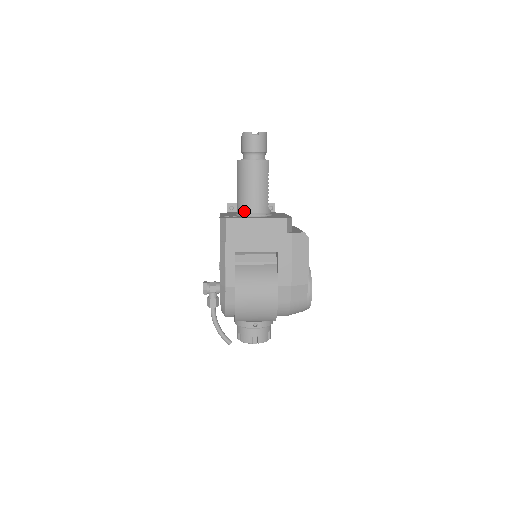
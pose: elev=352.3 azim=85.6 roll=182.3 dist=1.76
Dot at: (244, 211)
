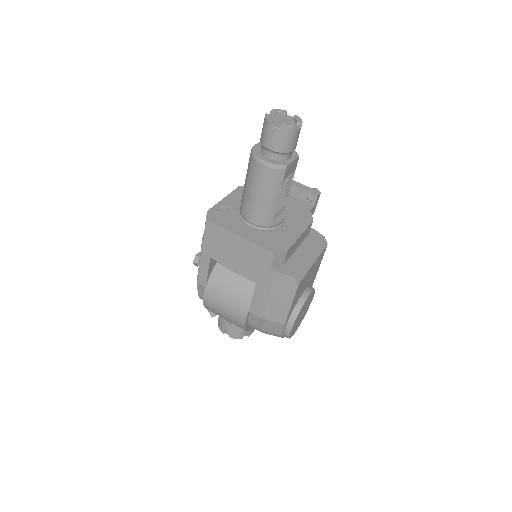
Dot at: (242, 212)
